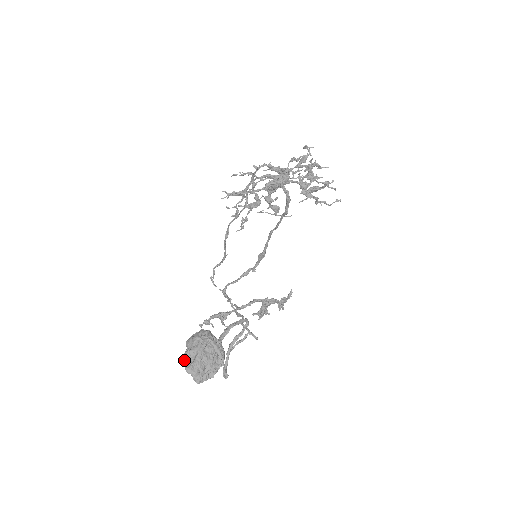
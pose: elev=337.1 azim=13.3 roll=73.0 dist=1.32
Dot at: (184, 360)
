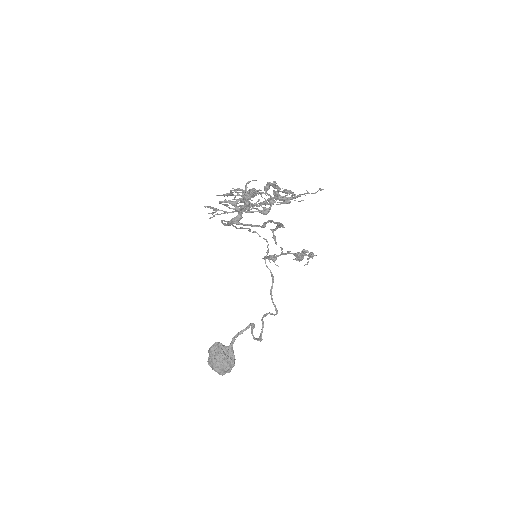
Dot at: (209, 364)
